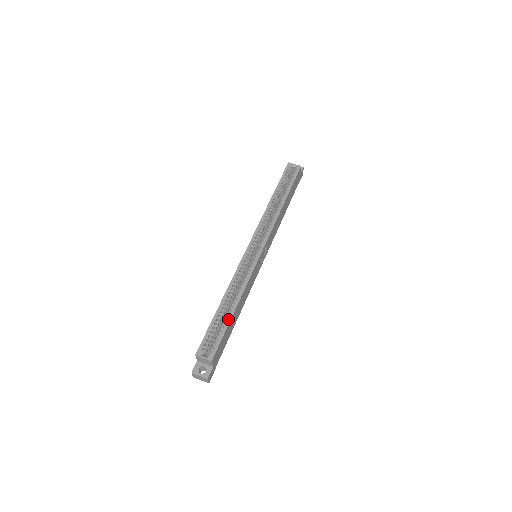
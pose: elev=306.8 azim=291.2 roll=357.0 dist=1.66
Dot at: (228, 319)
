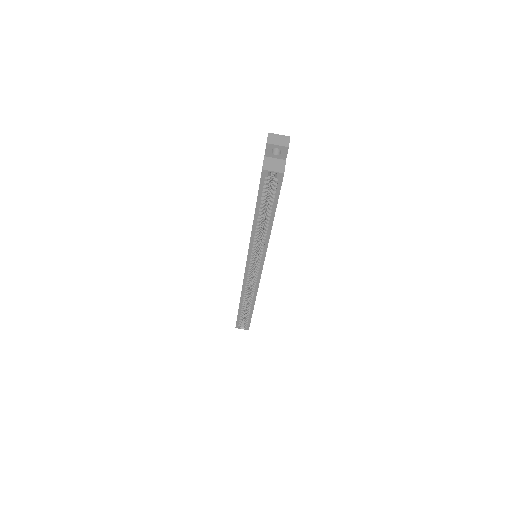
Dot at: (250, 313)
